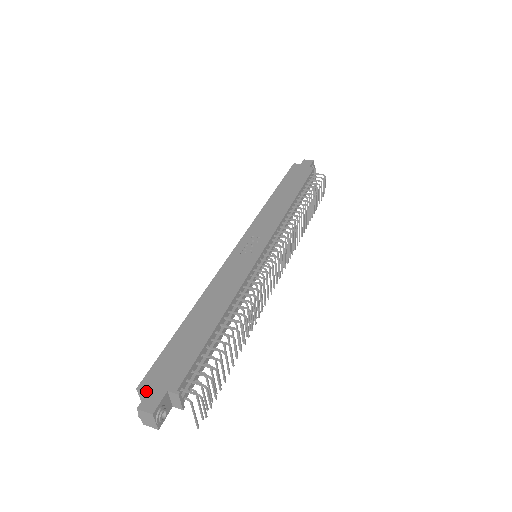
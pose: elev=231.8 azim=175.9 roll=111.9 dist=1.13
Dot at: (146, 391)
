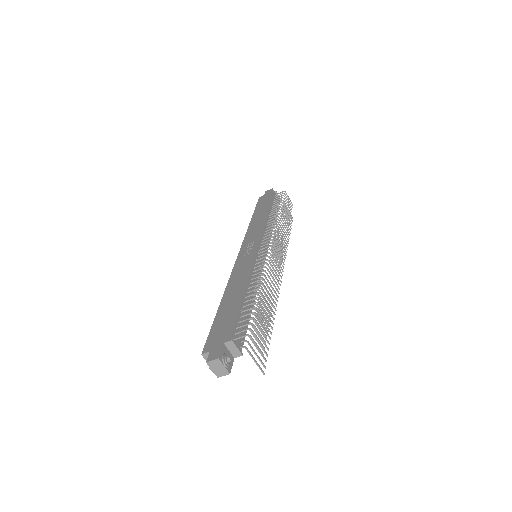
Dot at: (208, 351)
